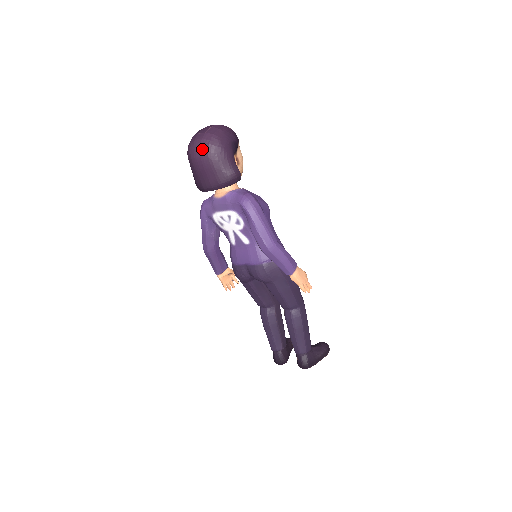
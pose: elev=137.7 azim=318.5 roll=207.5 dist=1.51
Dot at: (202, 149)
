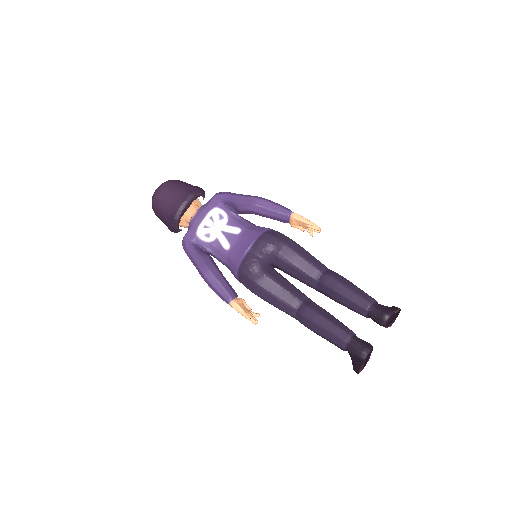
Dot at: (164, 184)
